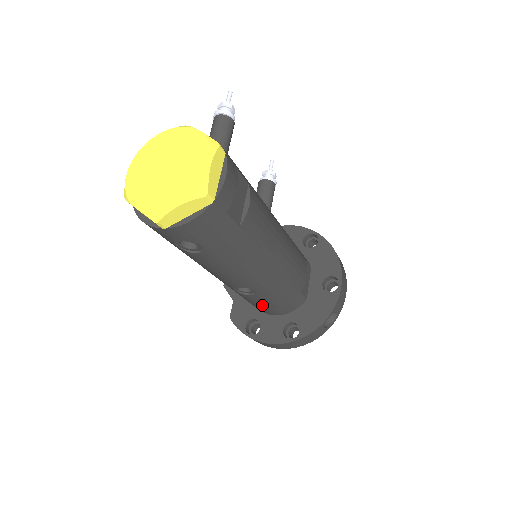
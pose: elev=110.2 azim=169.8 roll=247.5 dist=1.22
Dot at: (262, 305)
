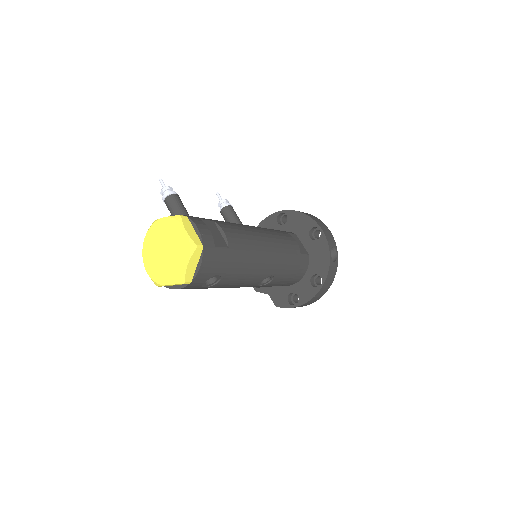
Dot at: (285, 281)
